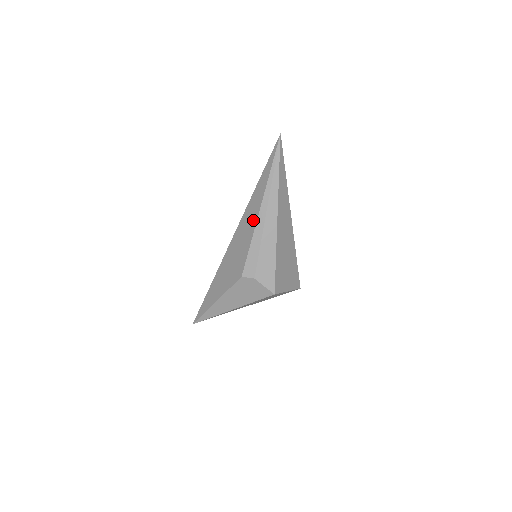
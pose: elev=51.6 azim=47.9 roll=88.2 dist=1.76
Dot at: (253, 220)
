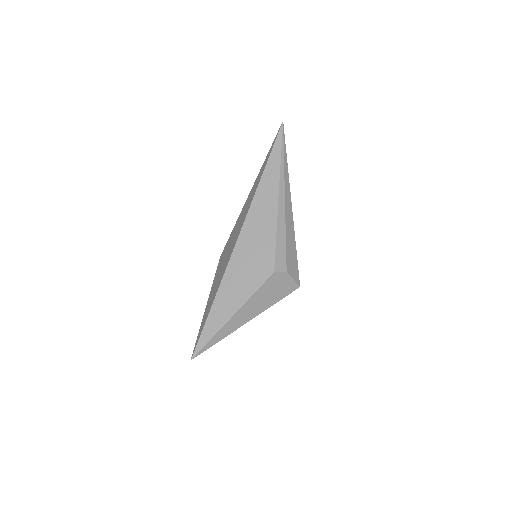
Dot at: (271, 209)
